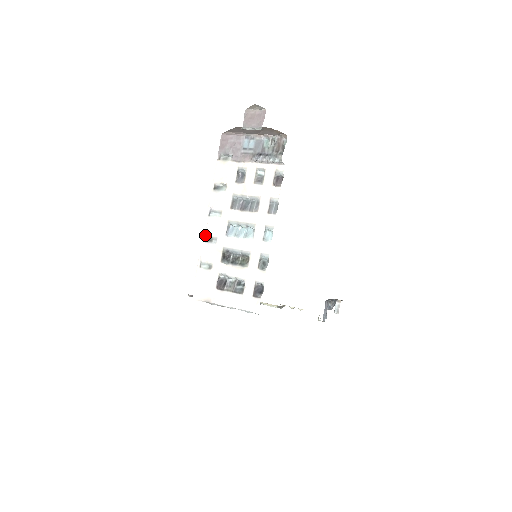
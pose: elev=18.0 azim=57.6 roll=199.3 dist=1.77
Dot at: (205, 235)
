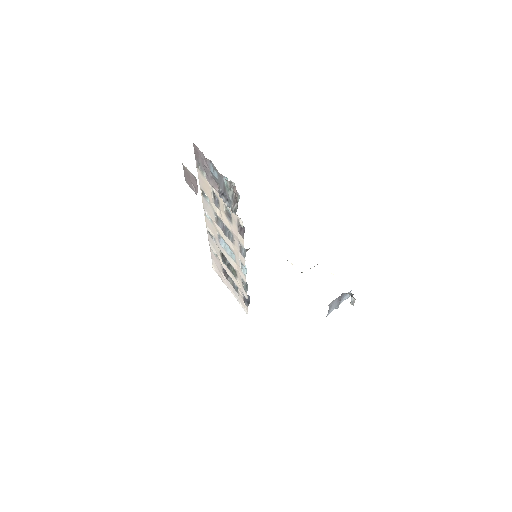
Dot at: (207, 228)
